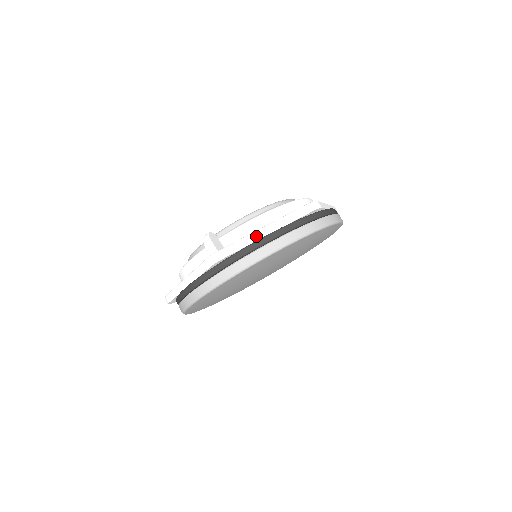
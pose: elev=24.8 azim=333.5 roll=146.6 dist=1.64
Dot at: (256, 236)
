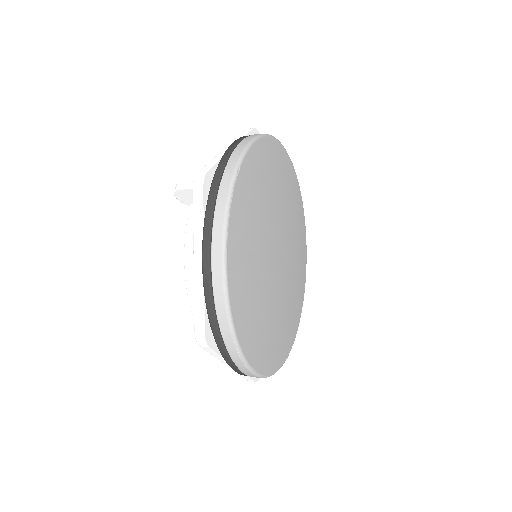
Dot at: (222, 153)
